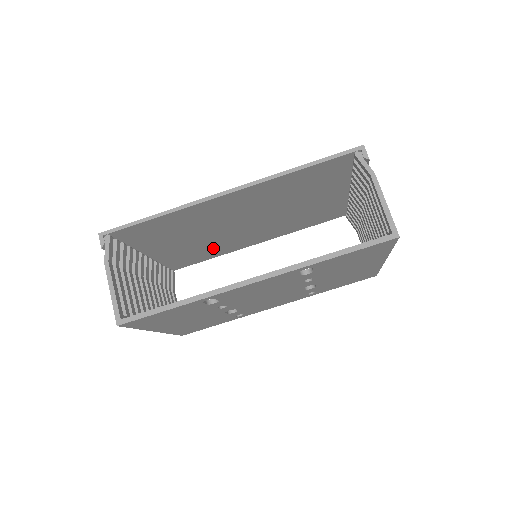
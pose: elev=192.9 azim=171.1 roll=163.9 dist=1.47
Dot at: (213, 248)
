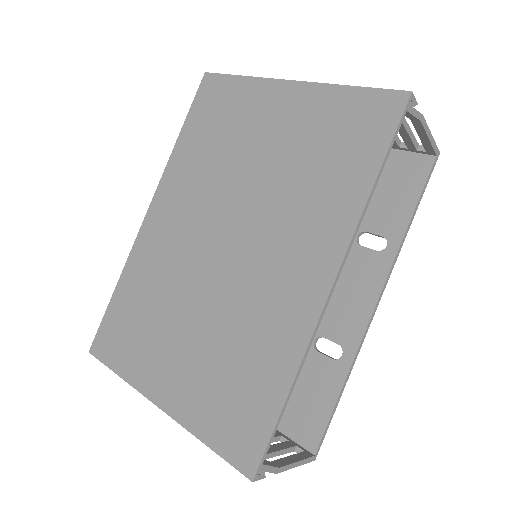
Dot at: (155, 286)
